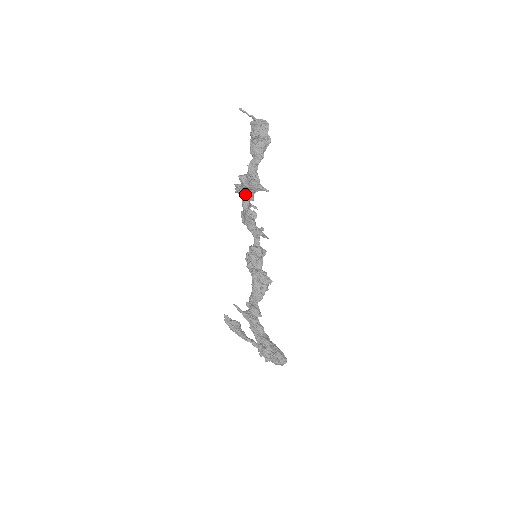
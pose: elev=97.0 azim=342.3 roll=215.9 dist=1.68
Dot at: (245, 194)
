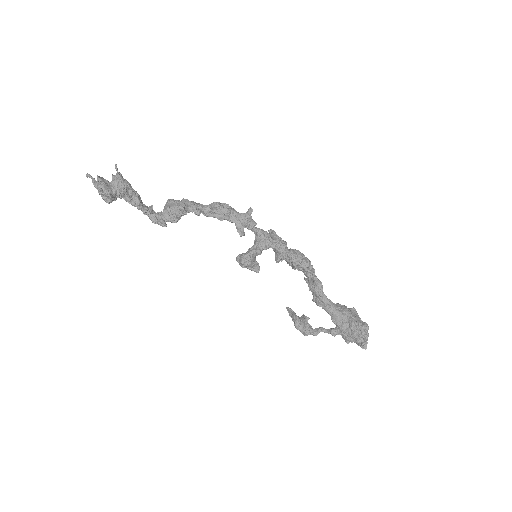
Dot at: occluded
